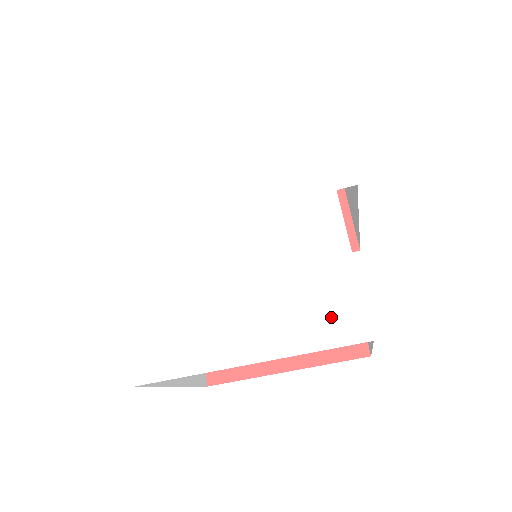
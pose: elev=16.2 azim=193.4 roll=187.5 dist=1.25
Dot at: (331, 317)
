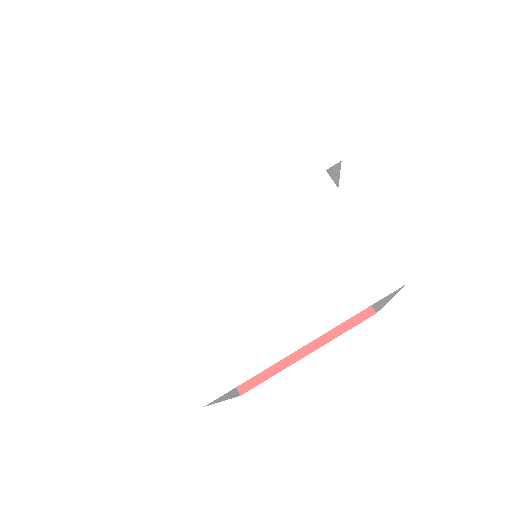
Dot at: (363, 277)
